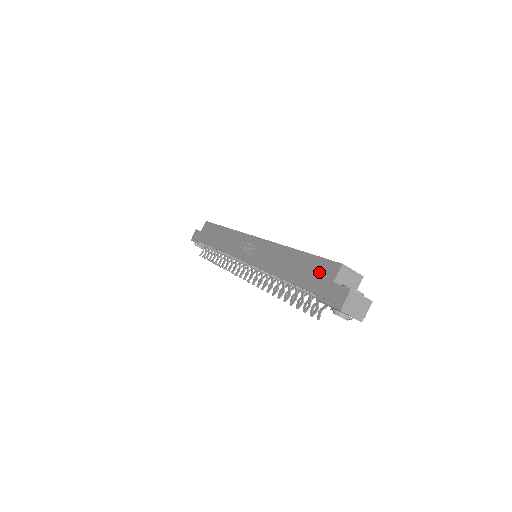
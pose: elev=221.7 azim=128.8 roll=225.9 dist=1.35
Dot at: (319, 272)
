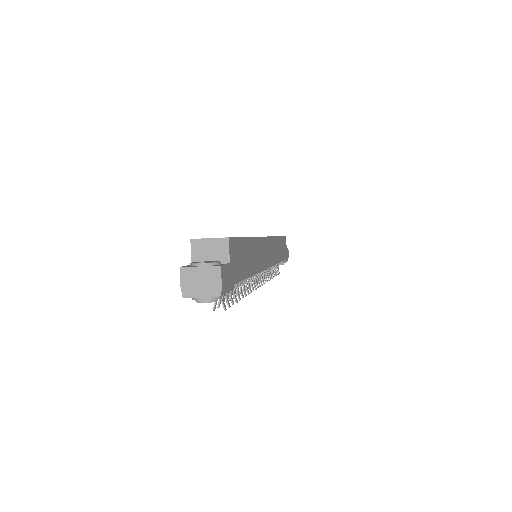
Dot at: occluded
